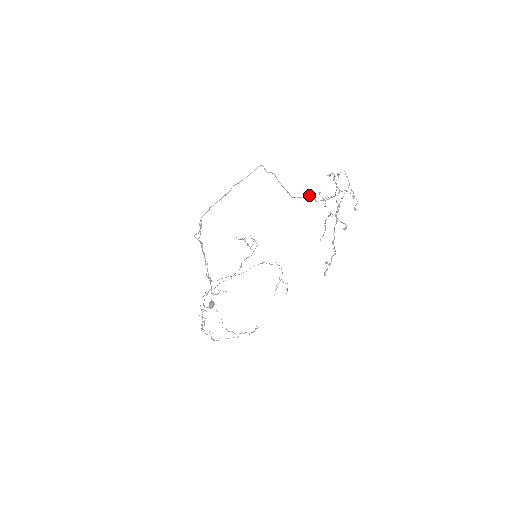
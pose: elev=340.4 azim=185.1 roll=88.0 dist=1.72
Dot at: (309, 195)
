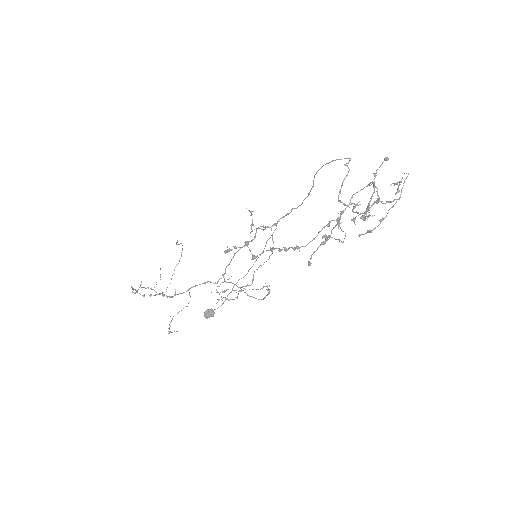
Dot at: (355, 204)
